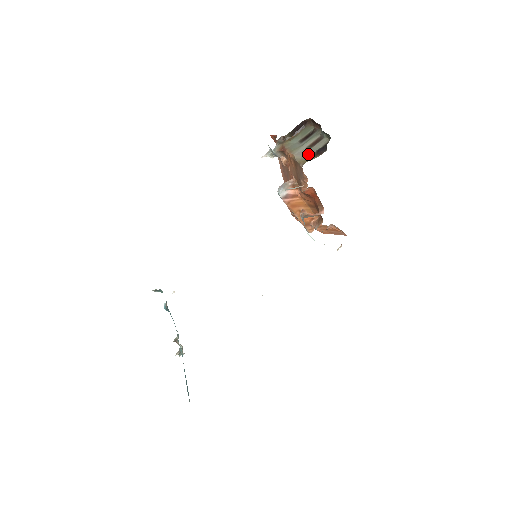
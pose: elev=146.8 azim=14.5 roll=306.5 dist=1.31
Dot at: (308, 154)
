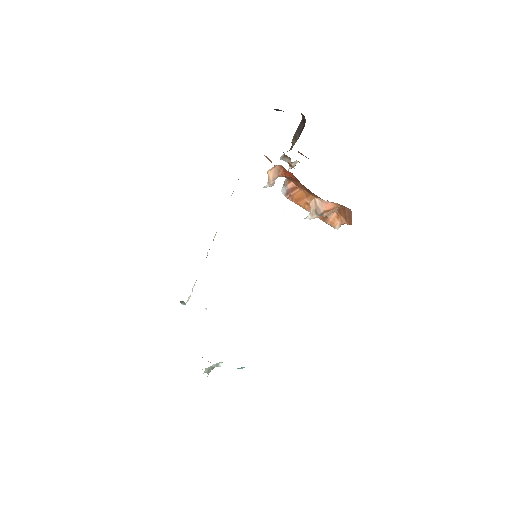
Dot at: occluded
